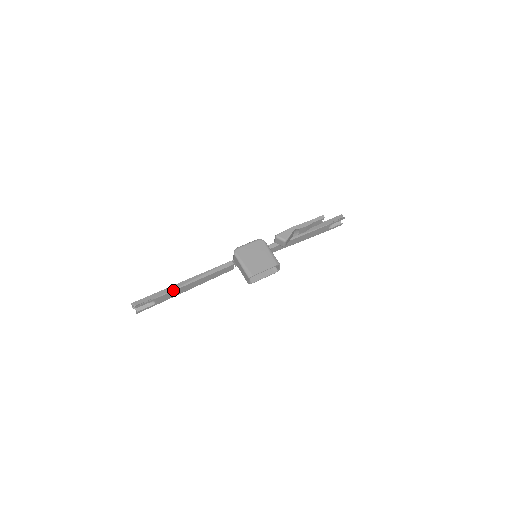
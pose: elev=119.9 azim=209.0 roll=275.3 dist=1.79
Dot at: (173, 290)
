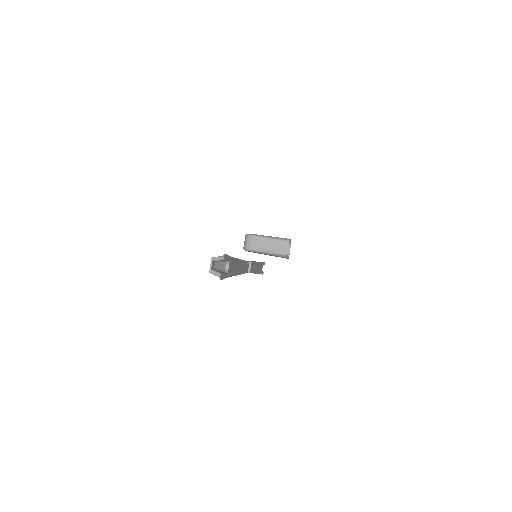
Dot at: occluded
